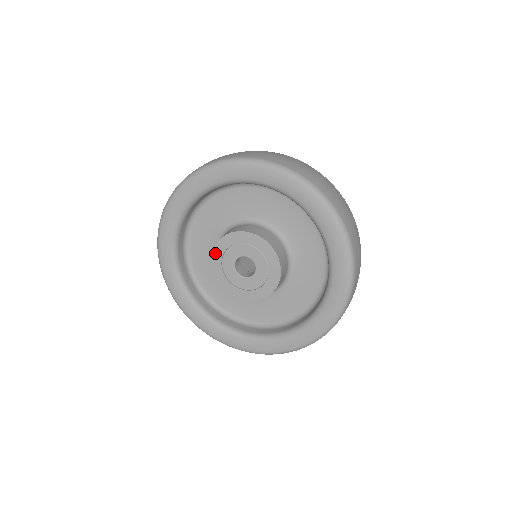
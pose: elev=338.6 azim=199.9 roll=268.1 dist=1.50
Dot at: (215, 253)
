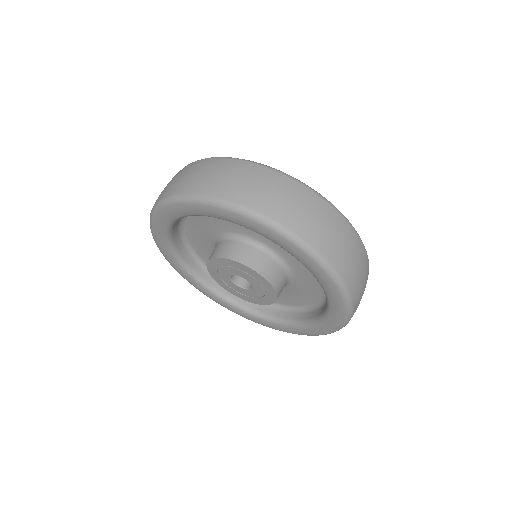
Dot at: (231, 262)
